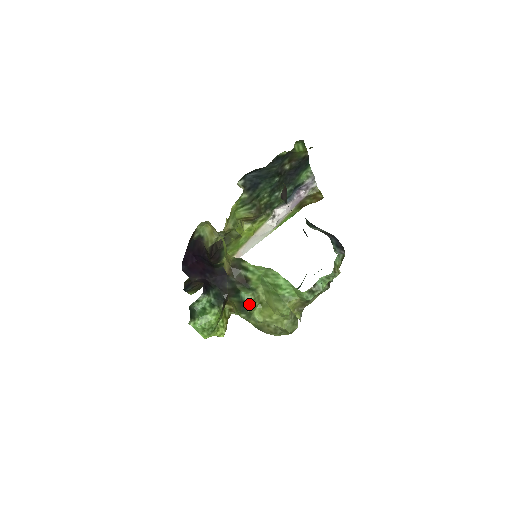
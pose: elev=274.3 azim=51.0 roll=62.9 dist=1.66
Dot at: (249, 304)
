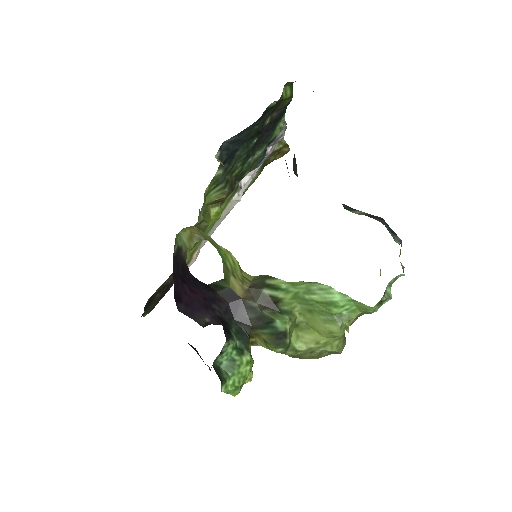
Dot at: (288, 334)
